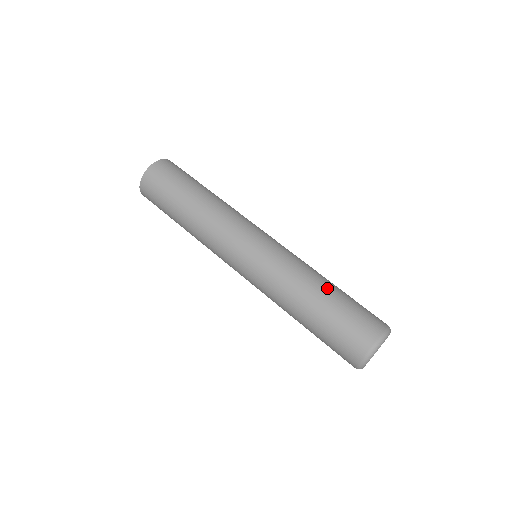
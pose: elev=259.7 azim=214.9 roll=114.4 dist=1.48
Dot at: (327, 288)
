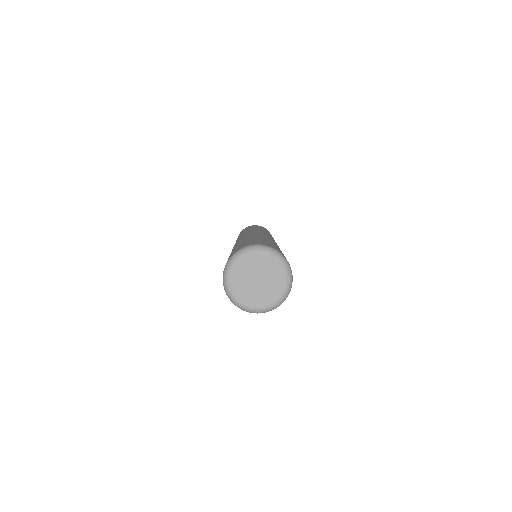
Dot at: occluded
